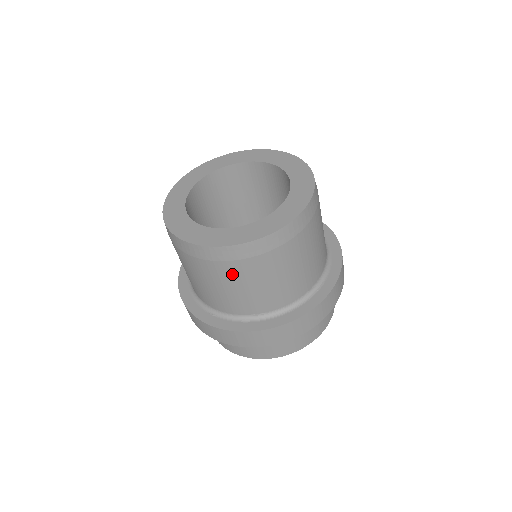
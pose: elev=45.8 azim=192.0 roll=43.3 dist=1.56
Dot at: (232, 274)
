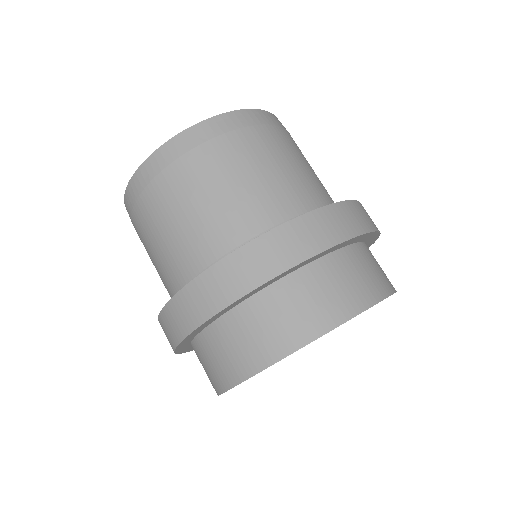
Dot at: (238, 152)
